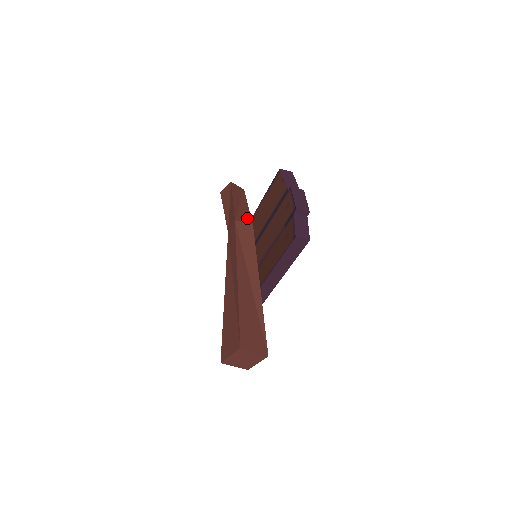
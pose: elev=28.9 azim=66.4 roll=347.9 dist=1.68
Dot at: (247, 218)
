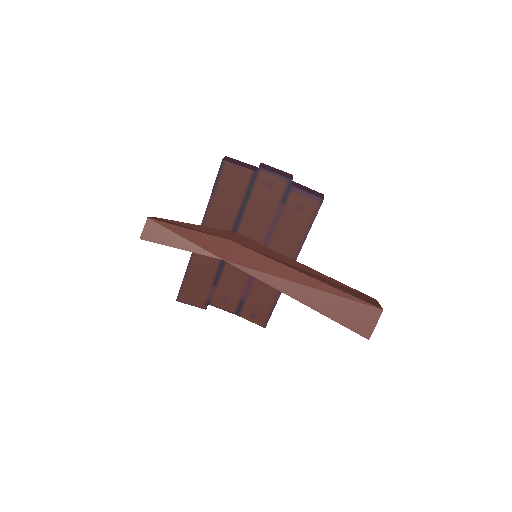
Dot at: (223, 232)
